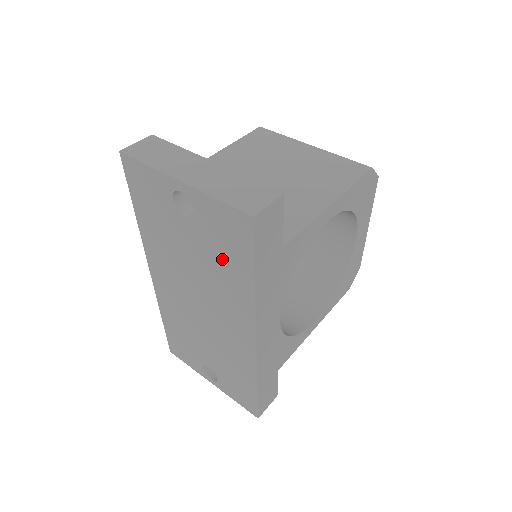
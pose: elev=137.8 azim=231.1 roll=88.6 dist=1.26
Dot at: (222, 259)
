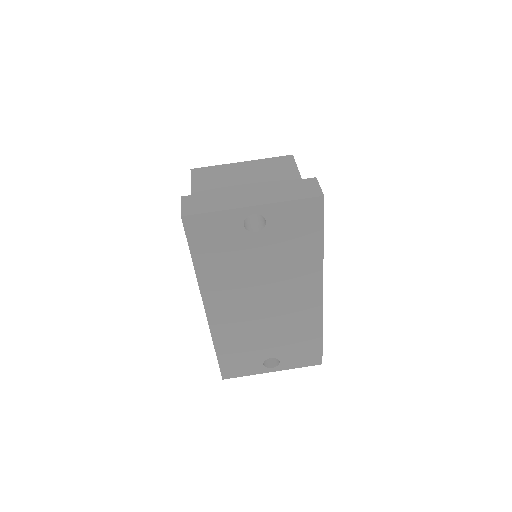
Dot at: (293, 246)
